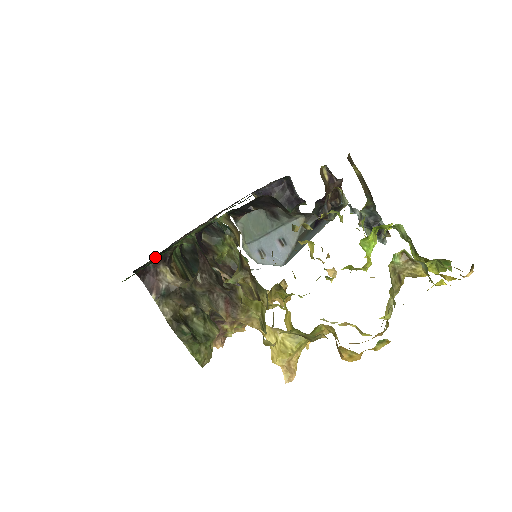
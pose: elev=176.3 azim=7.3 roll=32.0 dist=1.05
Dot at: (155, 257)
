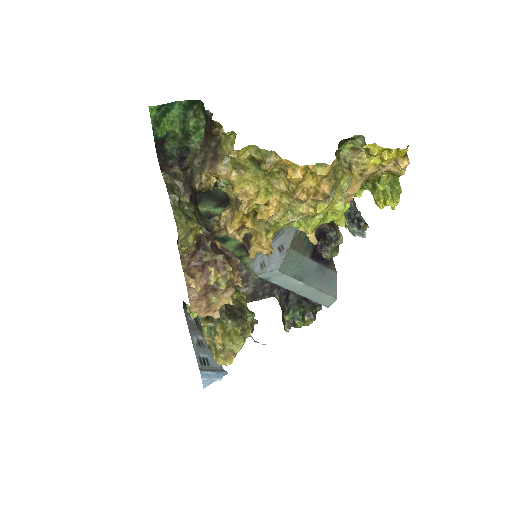
Dot at: (175, 153)
